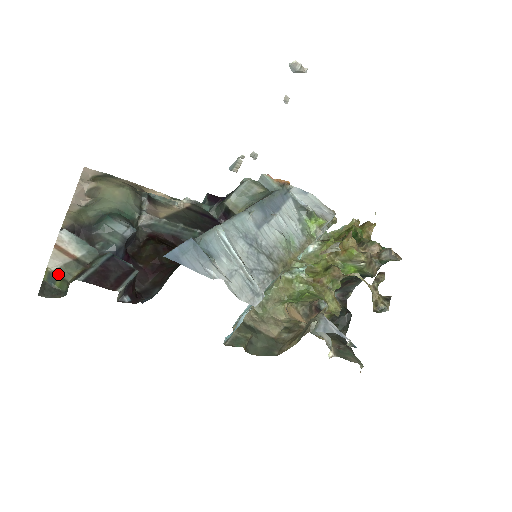
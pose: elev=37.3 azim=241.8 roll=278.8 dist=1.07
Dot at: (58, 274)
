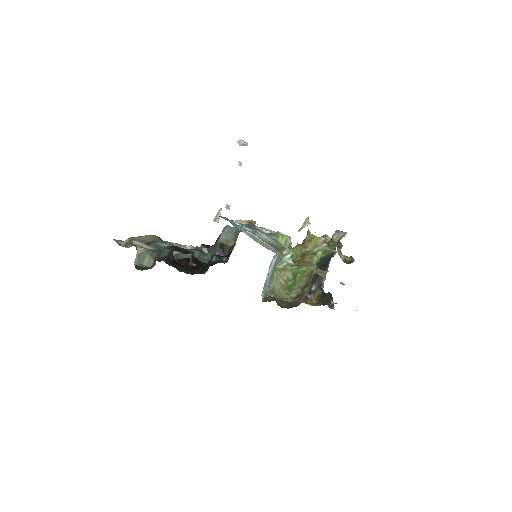
Dot at: (146, 253)
